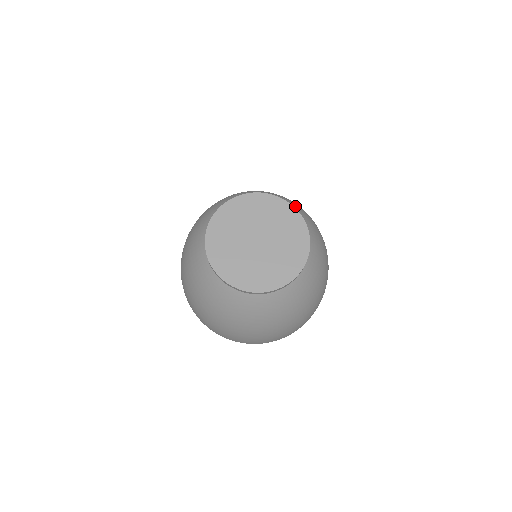
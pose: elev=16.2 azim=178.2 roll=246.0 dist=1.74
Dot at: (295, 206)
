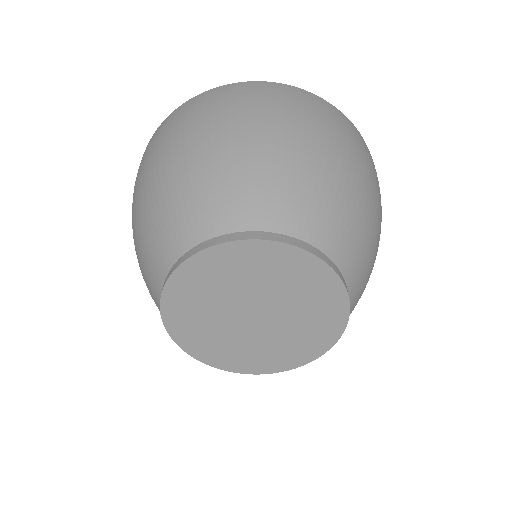
Dot at: (331, 225)
